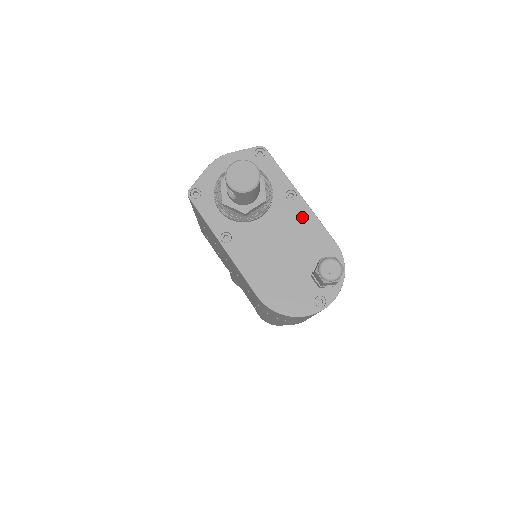
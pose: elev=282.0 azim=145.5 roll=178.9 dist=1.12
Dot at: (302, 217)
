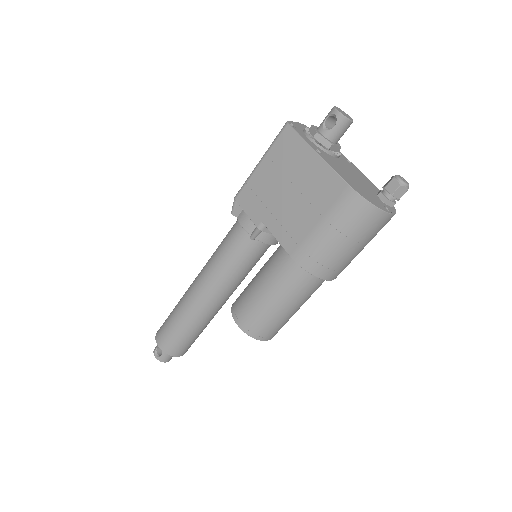
Dot at: (359, 172)
